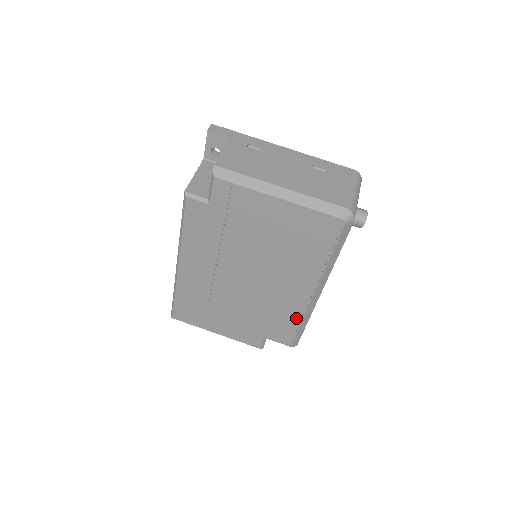
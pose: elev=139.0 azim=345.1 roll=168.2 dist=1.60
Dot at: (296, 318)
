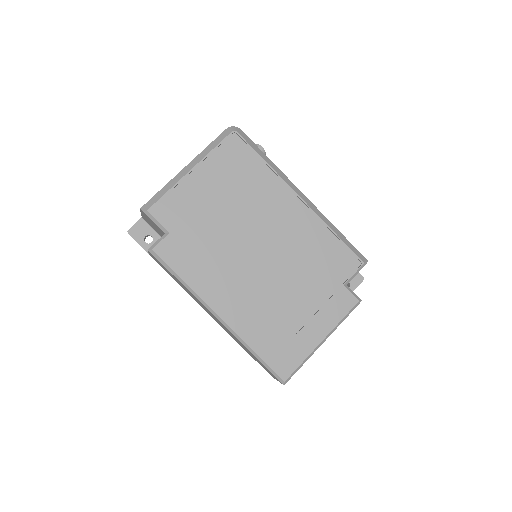
Dot at: (326, 234)
